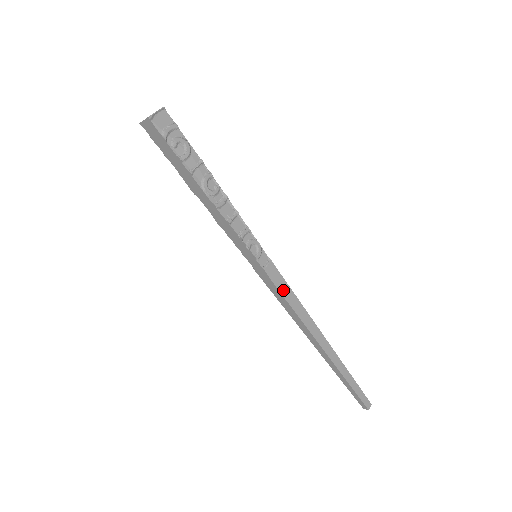
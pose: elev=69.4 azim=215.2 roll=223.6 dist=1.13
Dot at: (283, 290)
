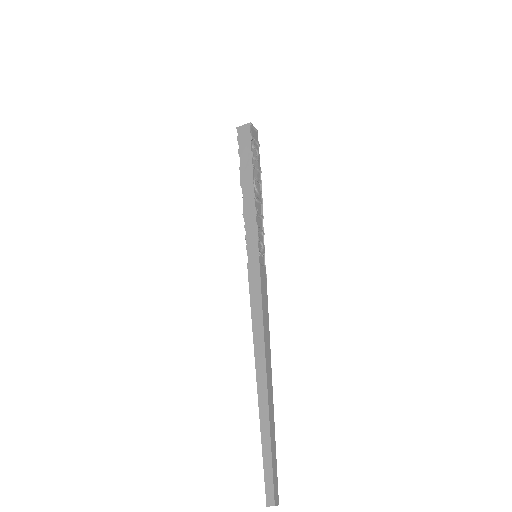
Dot at: (263, 295)
